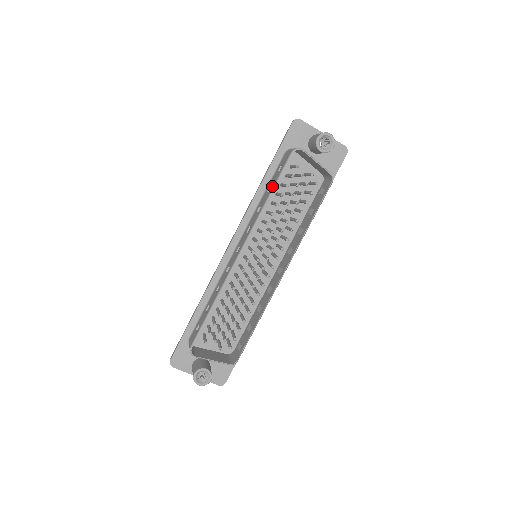
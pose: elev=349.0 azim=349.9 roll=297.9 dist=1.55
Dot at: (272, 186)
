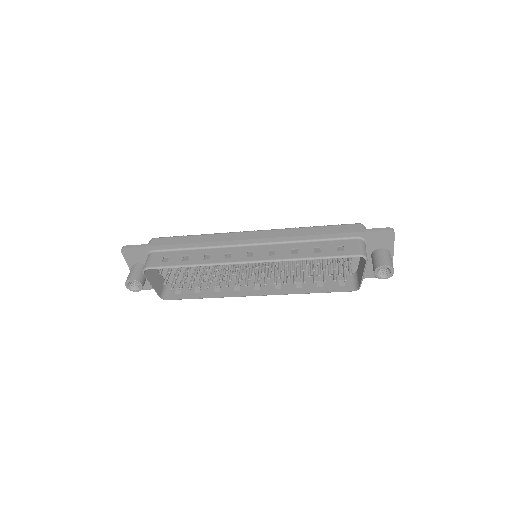
Dot at: (321, 254)
